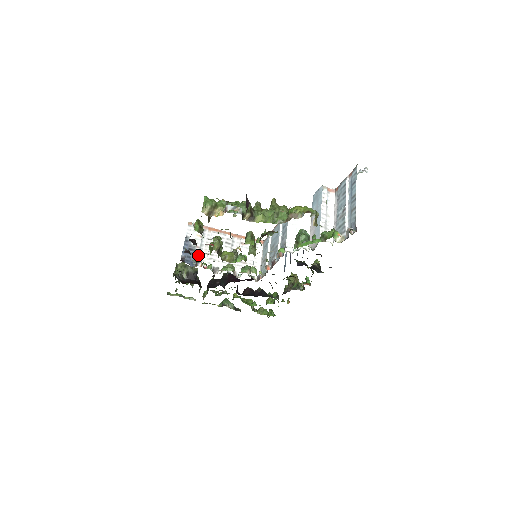
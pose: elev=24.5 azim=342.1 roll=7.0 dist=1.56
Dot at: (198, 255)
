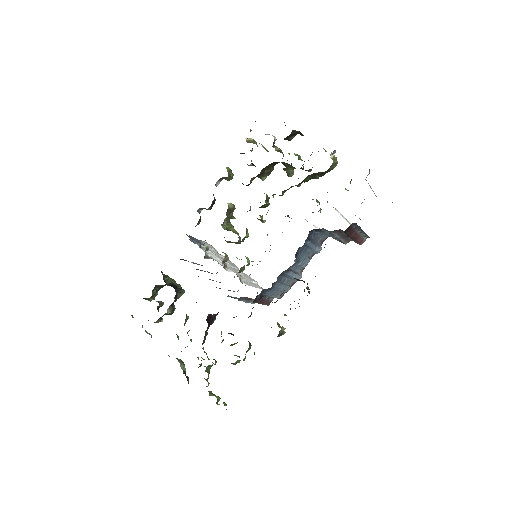
Dot at: (201, 246)
